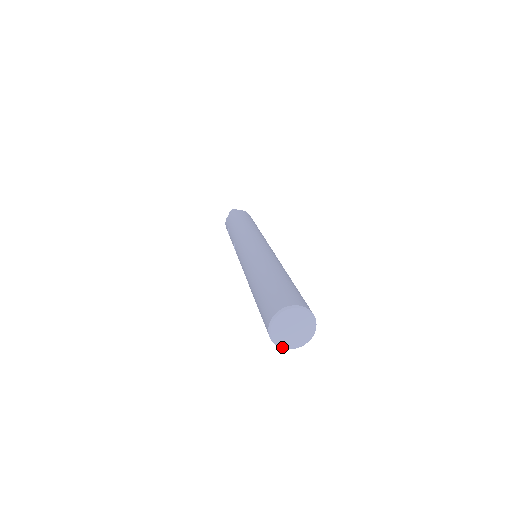
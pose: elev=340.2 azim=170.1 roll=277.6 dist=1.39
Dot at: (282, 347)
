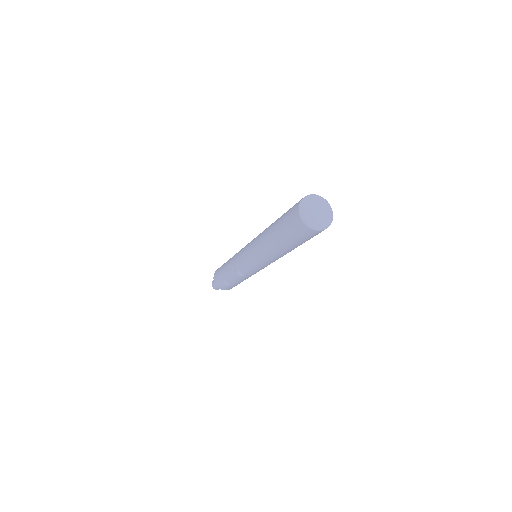
Dot at: (323, 228)
